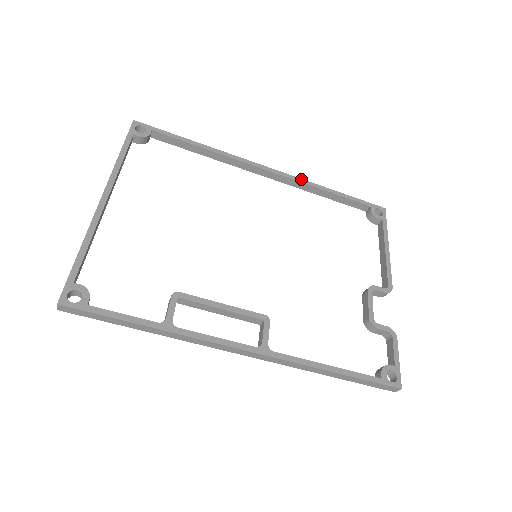
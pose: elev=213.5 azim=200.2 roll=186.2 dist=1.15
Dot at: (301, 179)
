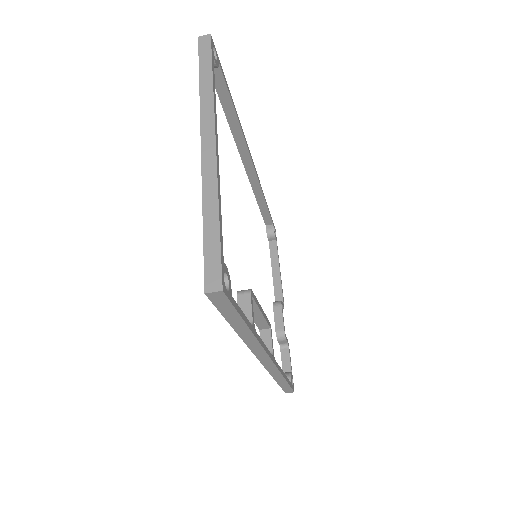
Dot at: occluded
